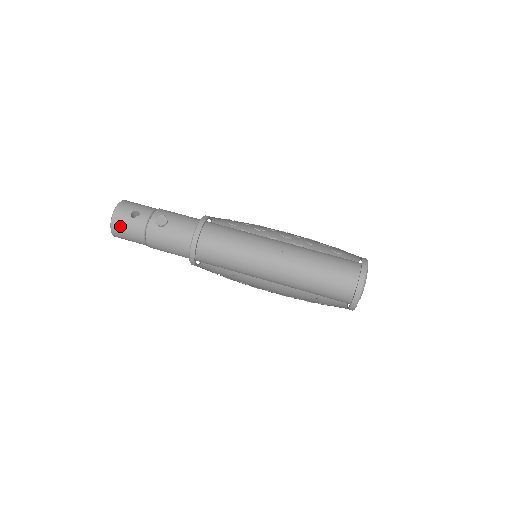
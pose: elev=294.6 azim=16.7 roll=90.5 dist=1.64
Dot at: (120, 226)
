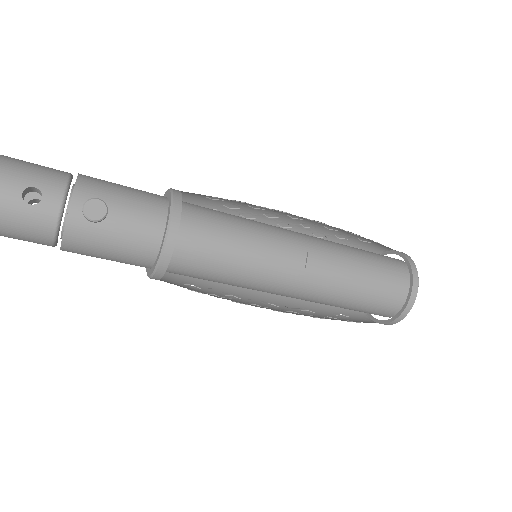
Dot at: out of frame
